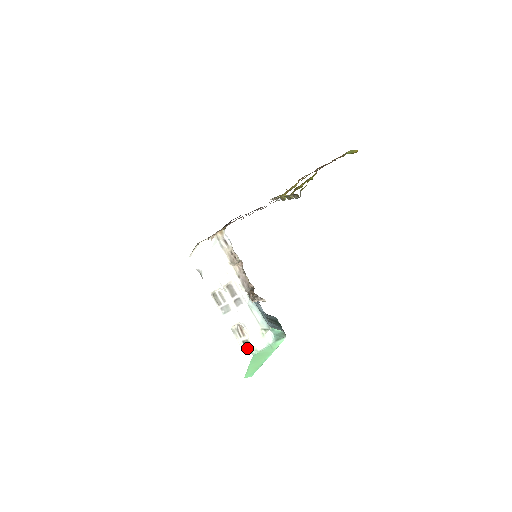
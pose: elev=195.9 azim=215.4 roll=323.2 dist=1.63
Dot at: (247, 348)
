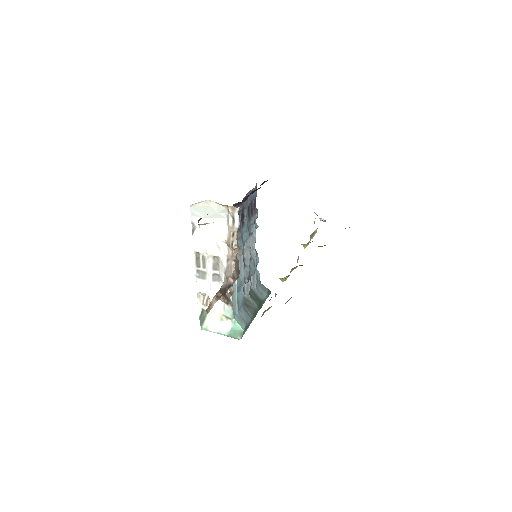
Dot at: (201, 319)
